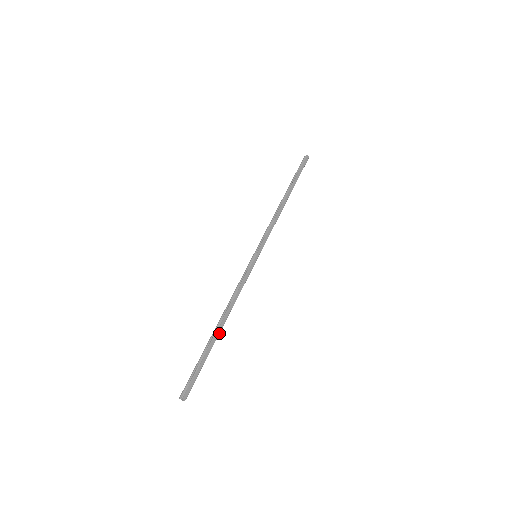
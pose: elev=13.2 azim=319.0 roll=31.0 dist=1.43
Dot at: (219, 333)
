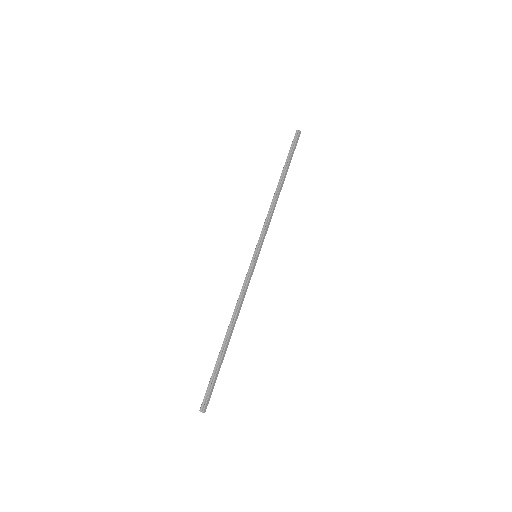
Dot at: (228, 343)
